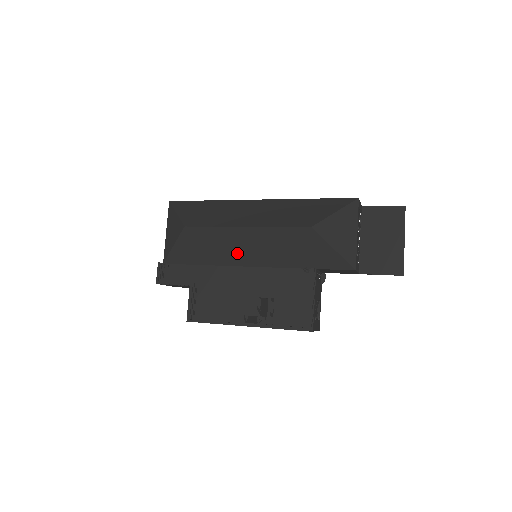
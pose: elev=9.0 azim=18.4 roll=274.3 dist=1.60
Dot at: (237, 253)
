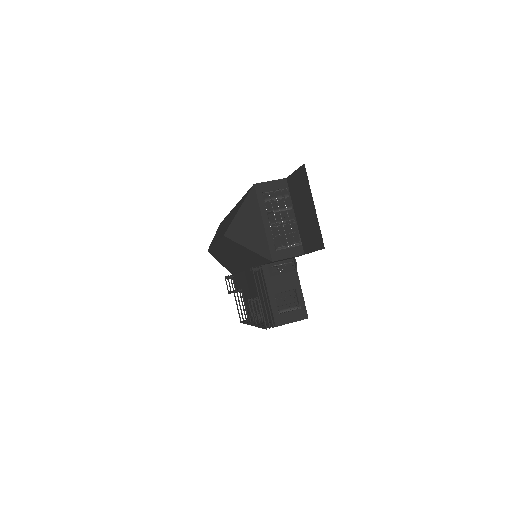
Dot at: (234, 262)
